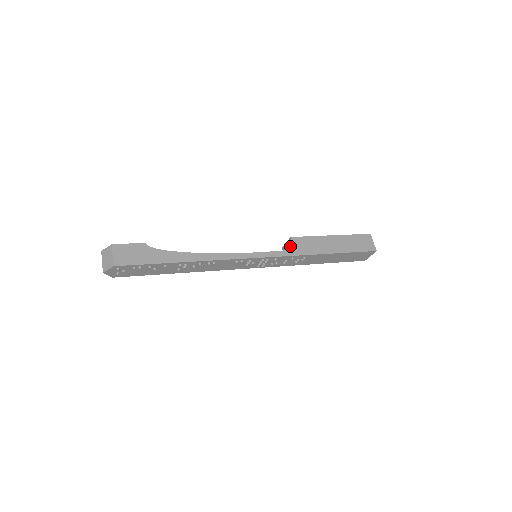
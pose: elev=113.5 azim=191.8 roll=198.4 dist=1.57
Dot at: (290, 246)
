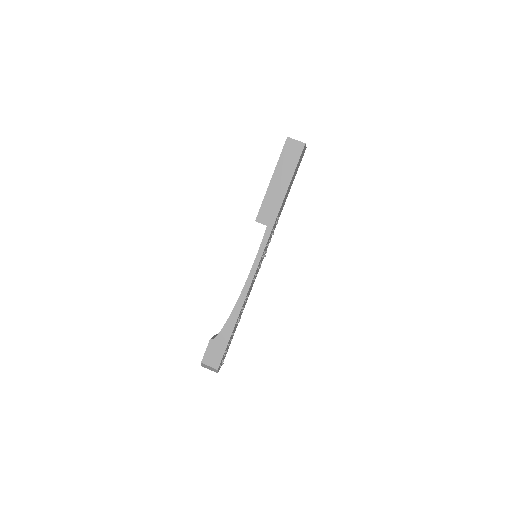
Dot at: occluded
